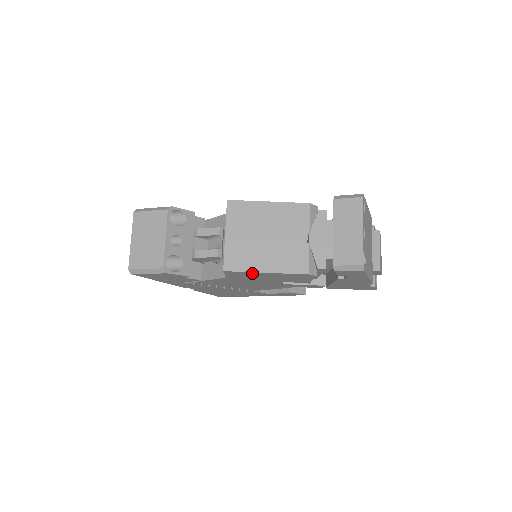
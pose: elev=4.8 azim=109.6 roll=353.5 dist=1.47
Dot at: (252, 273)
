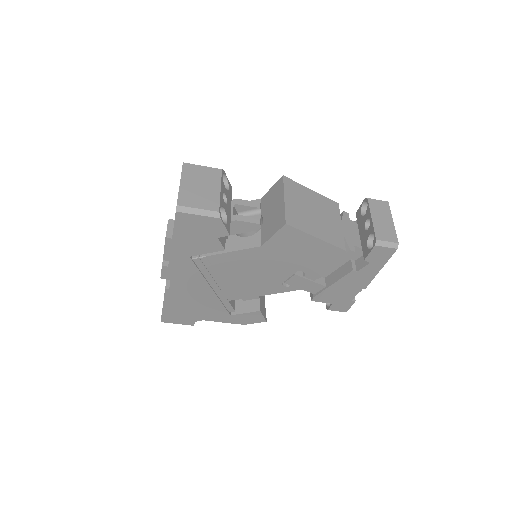
Dot at: (302, 237)
